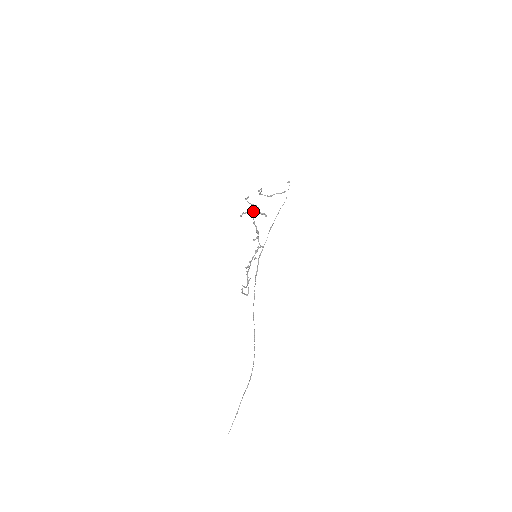
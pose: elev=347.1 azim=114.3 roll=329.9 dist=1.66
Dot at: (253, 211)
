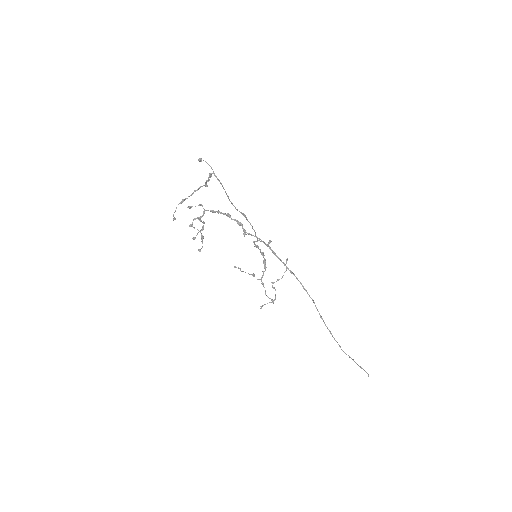
Dot at: (210, 211)
